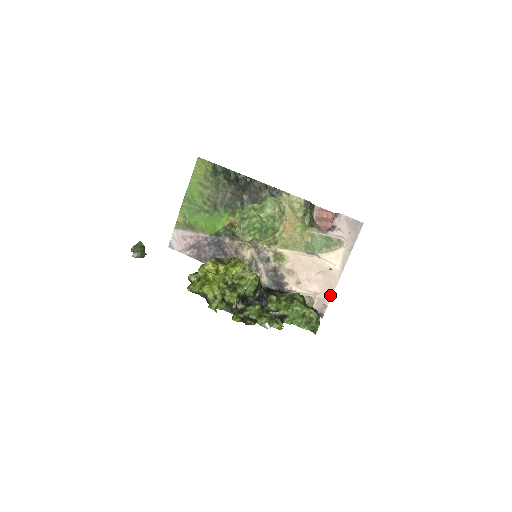
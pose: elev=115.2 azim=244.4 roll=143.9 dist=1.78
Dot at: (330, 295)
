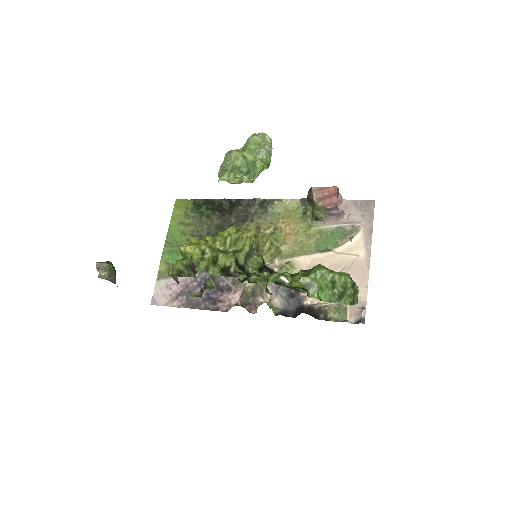
Dot at: (364, 294)
